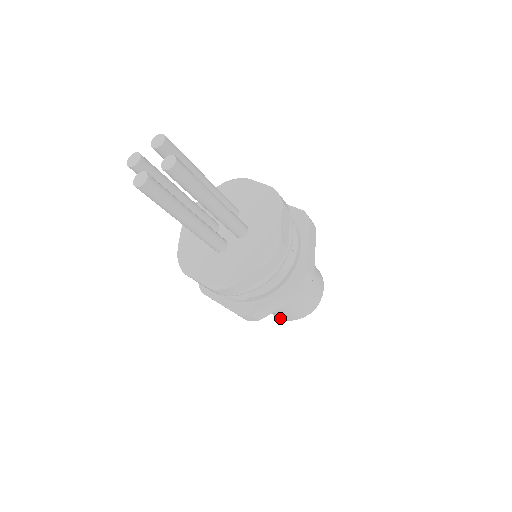
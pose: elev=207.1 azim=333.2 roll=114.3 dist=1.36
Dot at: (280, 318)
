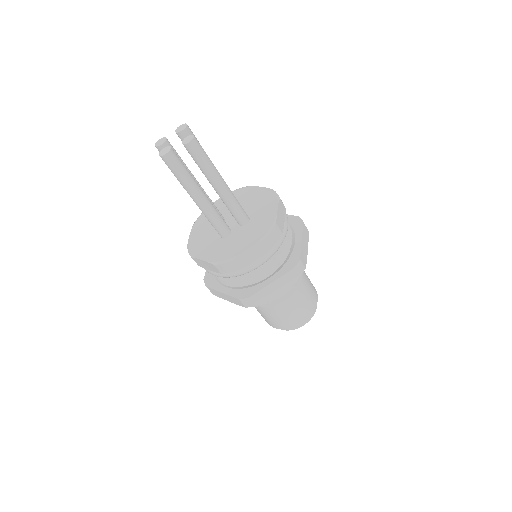
Dot at: (277, 327)
